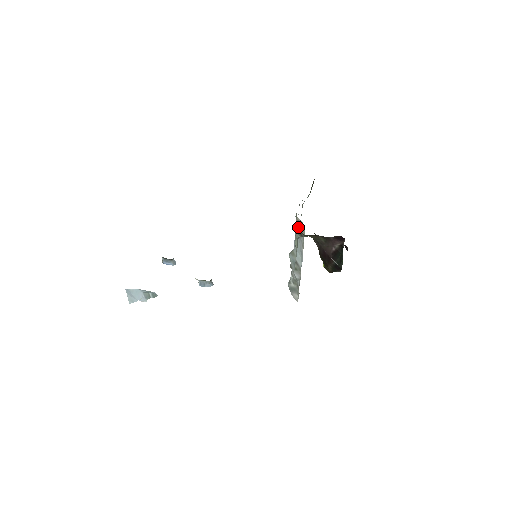
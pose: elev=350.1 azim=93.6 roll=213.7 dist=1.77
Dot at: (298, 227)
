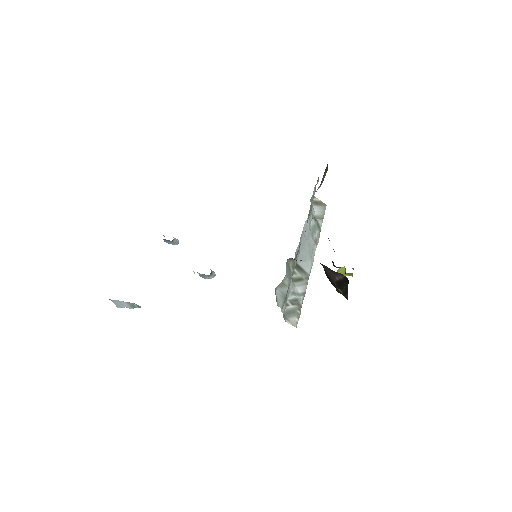
Dot at: (308, 223)
